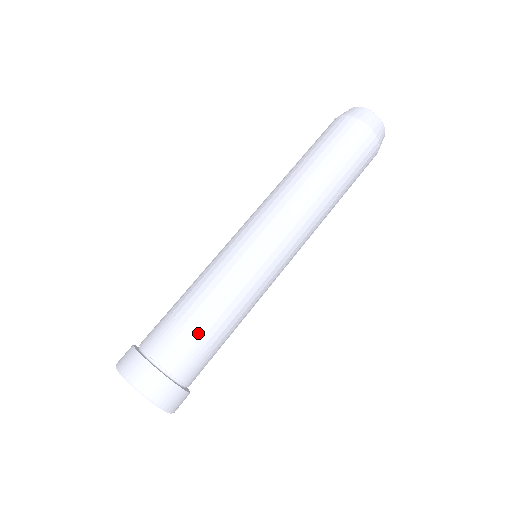
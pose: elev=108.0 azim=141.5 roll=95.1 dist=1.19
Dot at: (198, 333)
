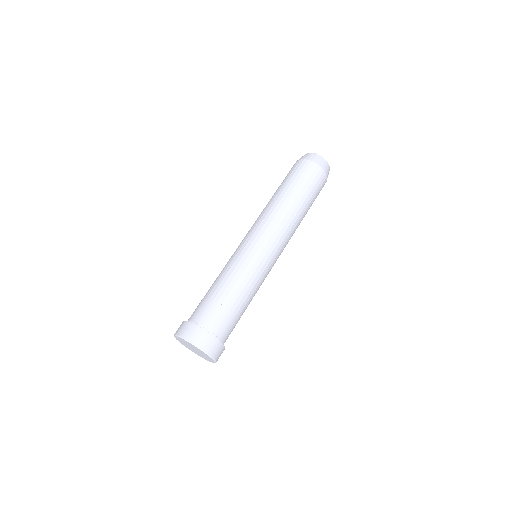
Dot at: (237, 314)
